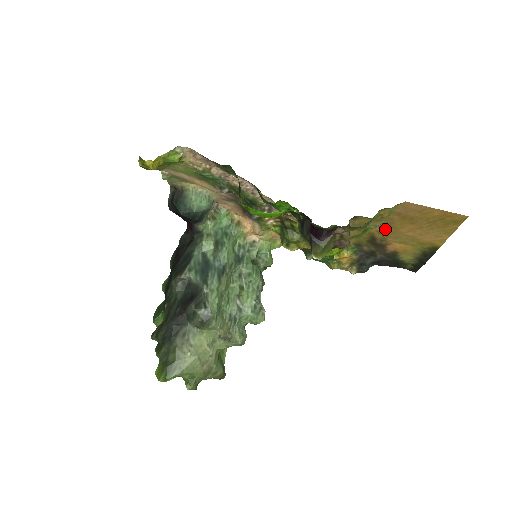
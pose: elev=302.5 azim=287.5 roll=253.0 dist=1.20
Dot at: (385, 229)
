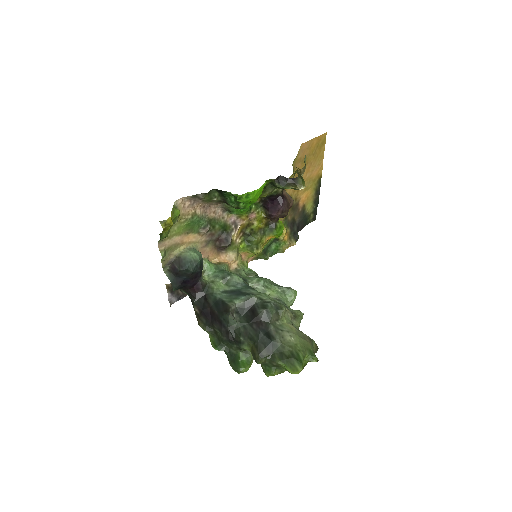
Dot at: occluded
